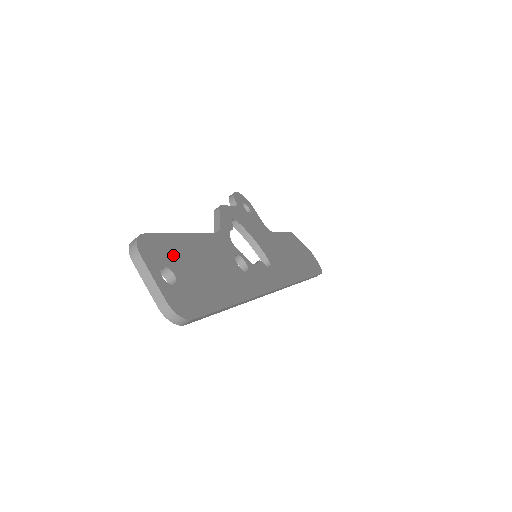
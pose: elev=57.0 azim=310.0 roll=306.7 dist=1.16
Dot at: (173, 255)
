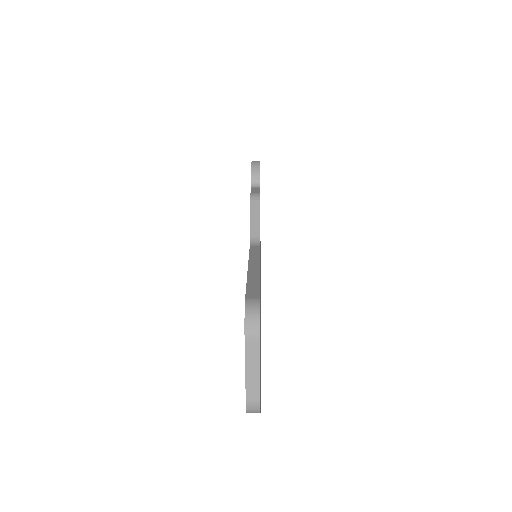
Dot at: occluded
